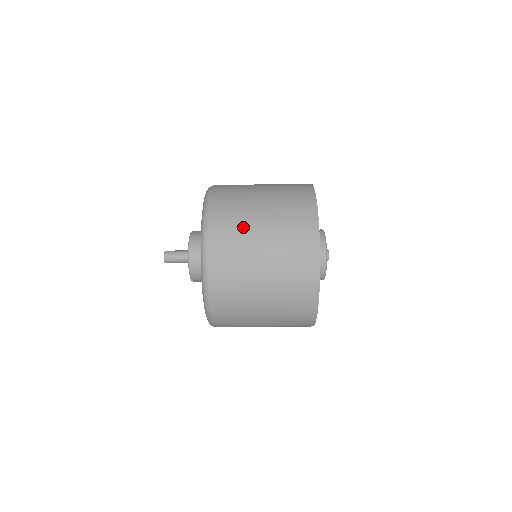
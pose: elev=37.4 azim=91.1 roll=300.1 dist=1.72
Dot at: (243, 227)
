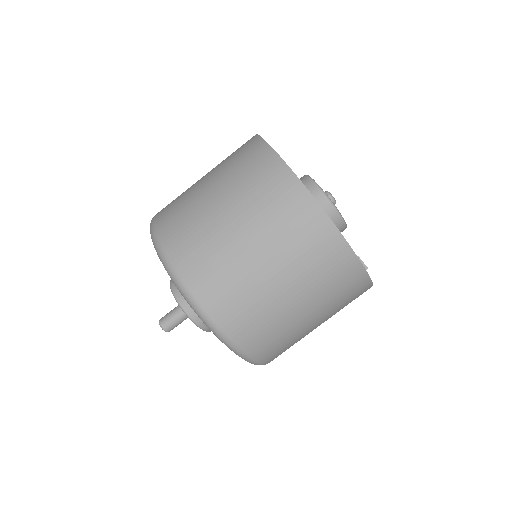
Dot at: occluded
